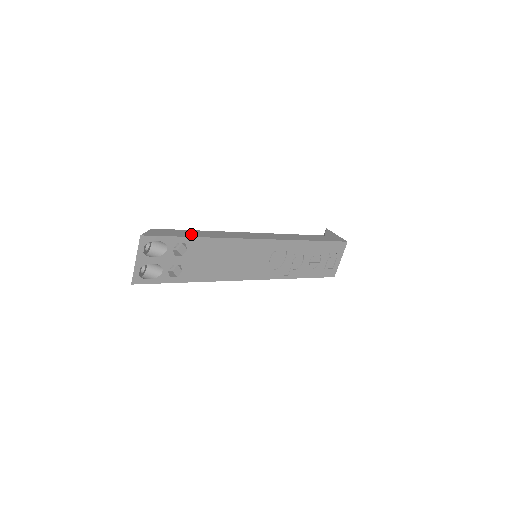
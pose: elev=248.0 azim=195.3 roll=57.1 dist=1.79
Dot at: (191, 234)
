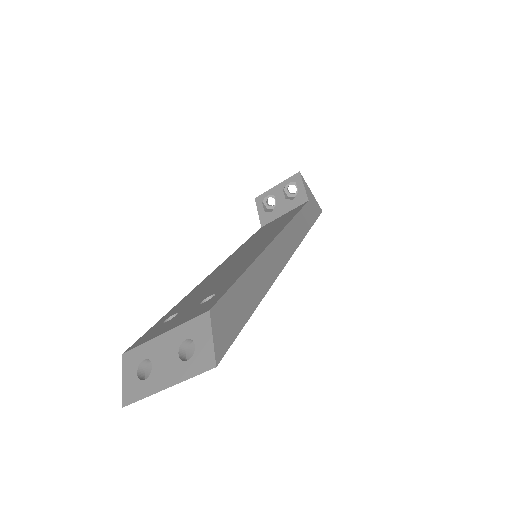
Dot at: (251, 296)
